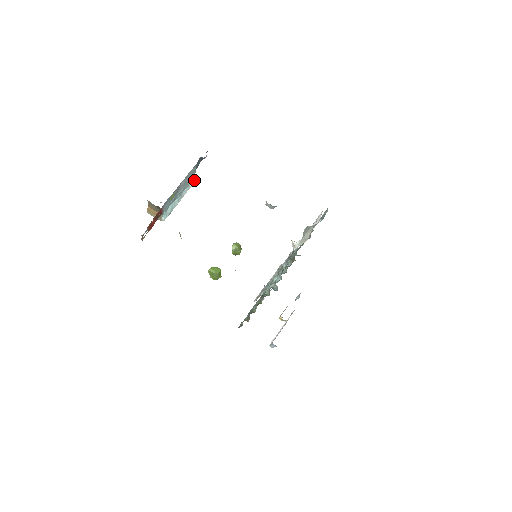
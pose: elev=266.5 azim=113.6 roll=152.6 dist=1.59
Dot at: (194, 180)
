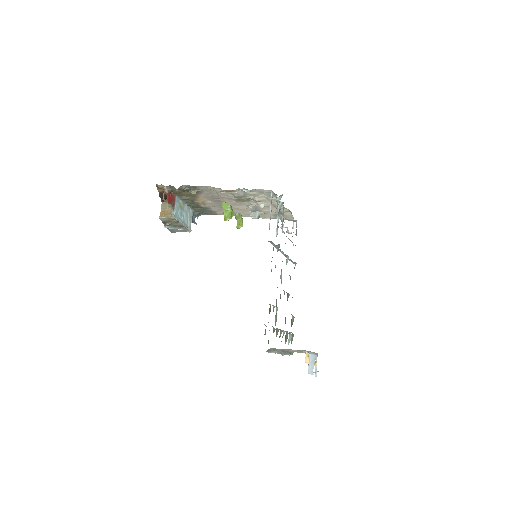
Dot at: occluded
